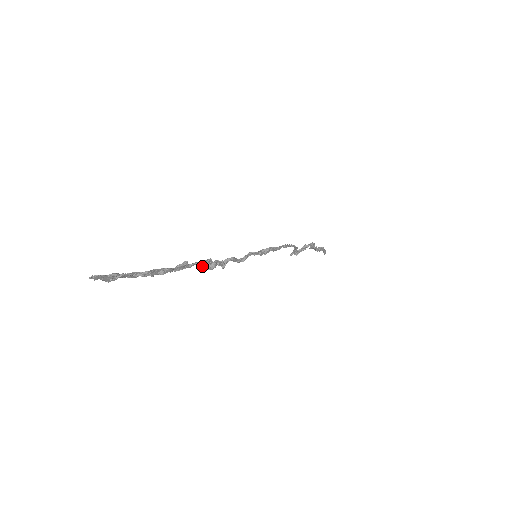
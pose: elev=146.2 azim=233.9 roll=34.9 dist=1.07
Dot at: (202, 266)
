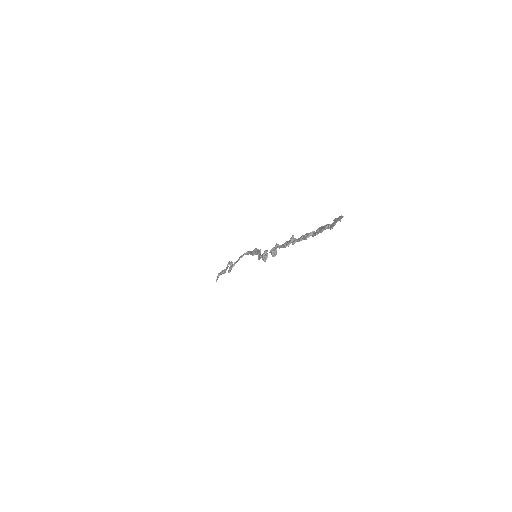
Dot at: (272, 253)
